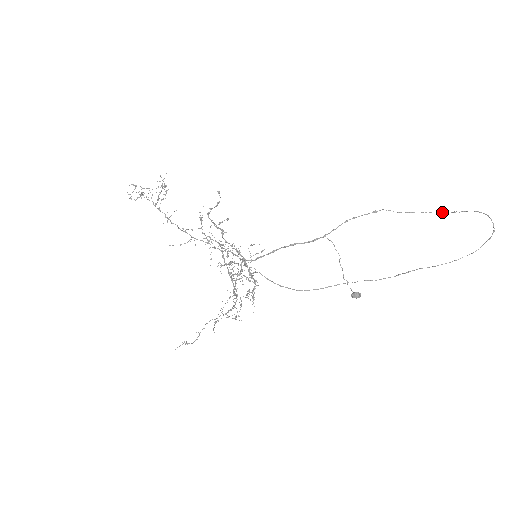
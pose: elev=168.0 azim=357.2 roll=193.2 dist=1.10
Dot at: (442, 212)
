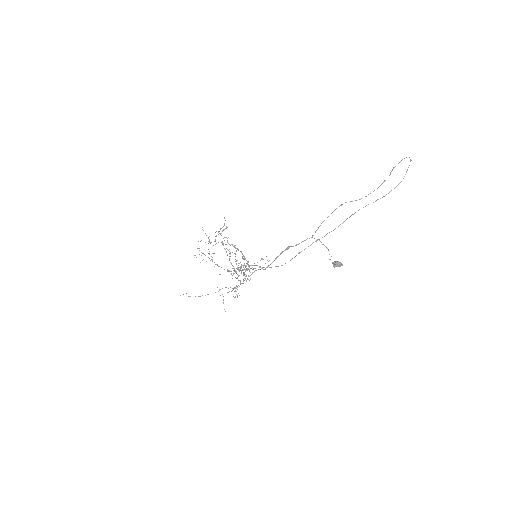
Dot at: (385, 180)
